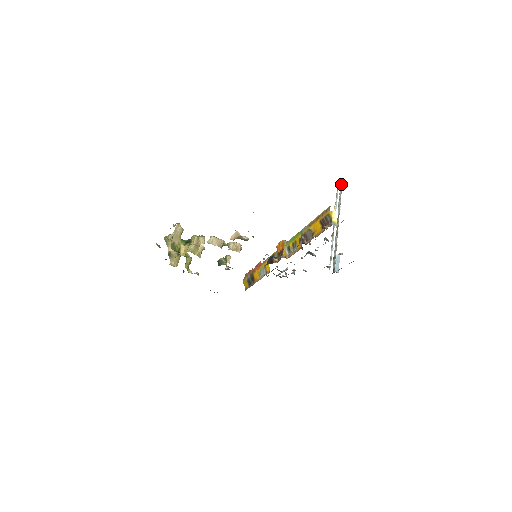
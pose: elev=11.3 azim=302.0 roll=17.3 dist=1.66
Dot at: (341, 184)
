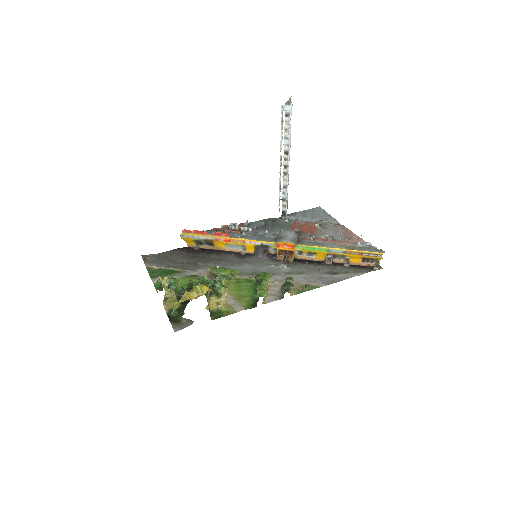
Dot at: (289, 109)
